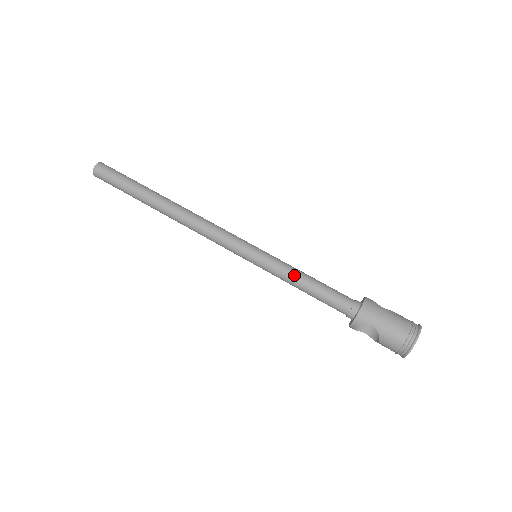
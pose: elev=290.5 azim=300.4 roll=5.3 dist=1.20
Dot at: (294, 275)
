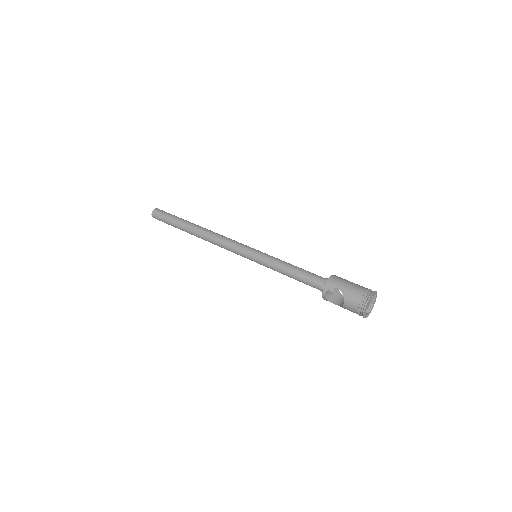
Dot at: (282, 263)
